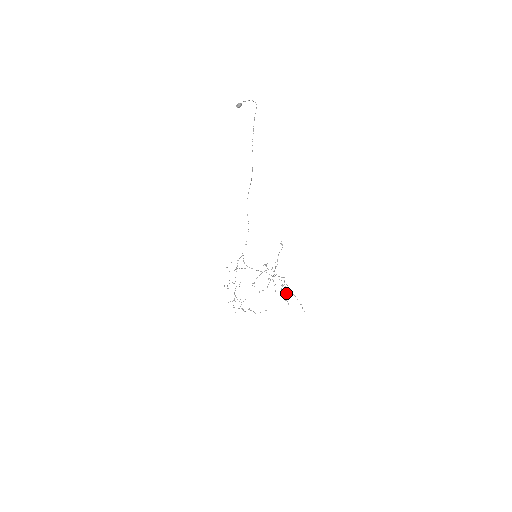
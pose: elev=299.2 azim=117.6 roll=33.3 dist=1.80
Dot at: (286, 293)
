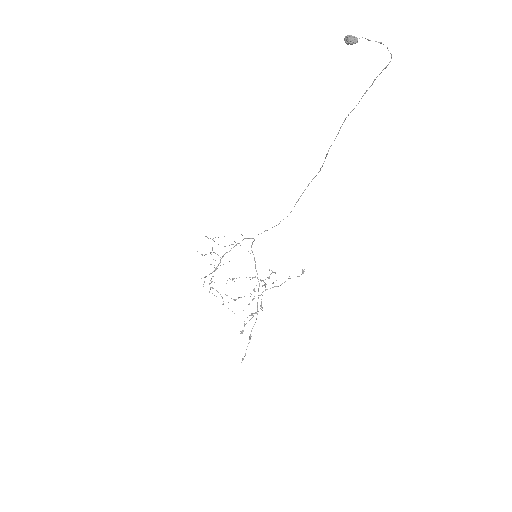
Dot at: occluded
